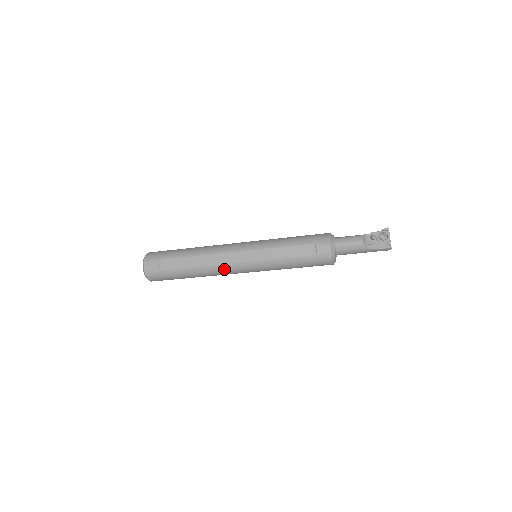
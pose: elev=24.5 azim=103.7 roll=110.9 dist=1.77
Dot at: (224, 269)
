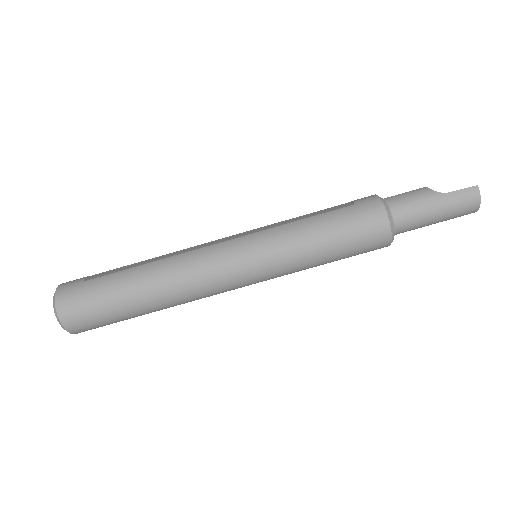
Dot at: (198, 256)
